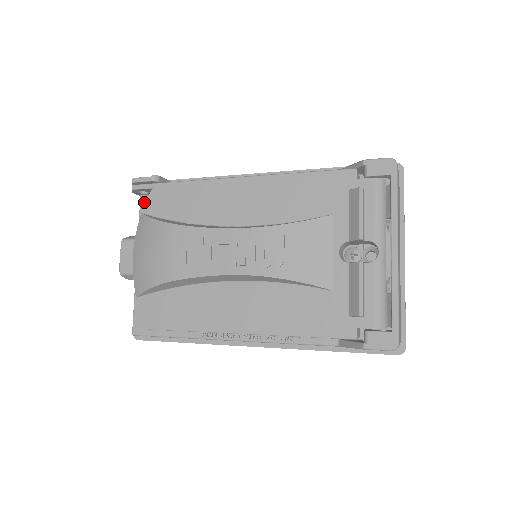
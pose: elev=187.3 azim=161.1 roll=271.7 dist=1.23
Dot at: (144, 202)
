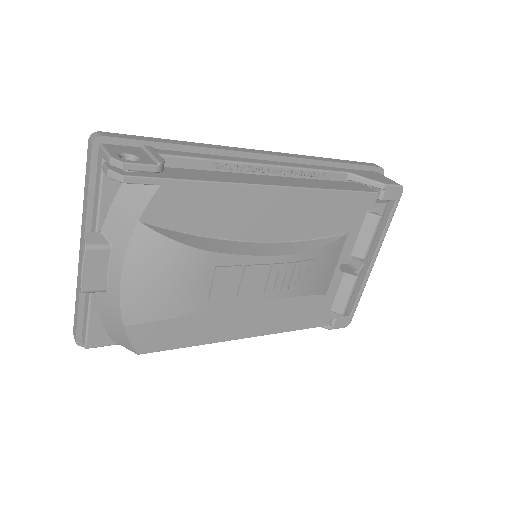
Dot at: (110, 180)
